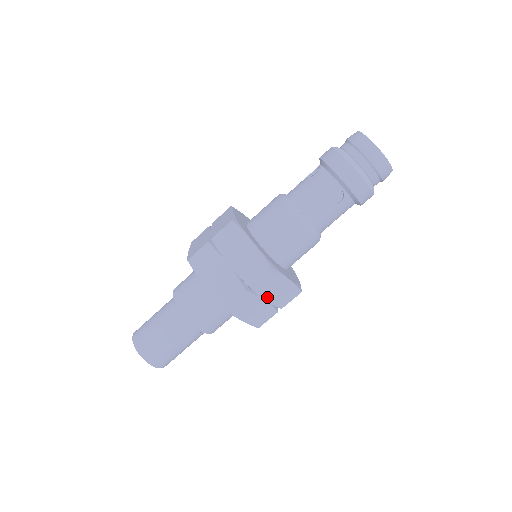
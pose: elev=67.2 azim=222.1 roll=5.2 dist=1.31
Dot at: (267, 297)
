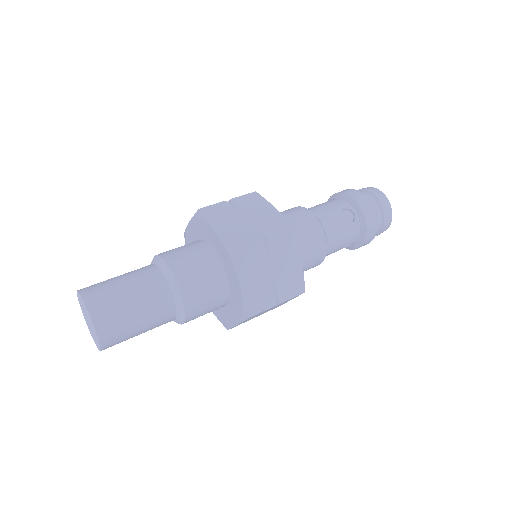
Dot at: (275, 271)
